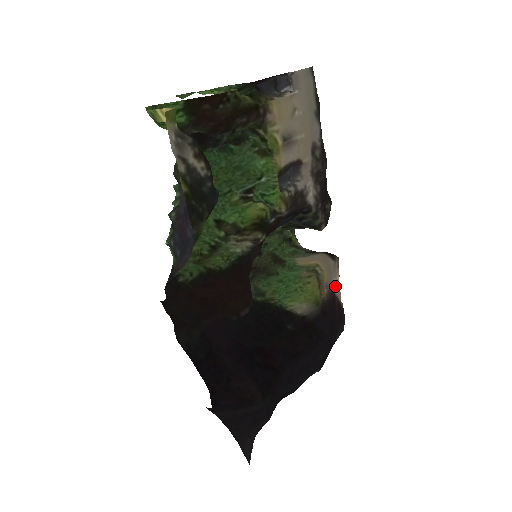
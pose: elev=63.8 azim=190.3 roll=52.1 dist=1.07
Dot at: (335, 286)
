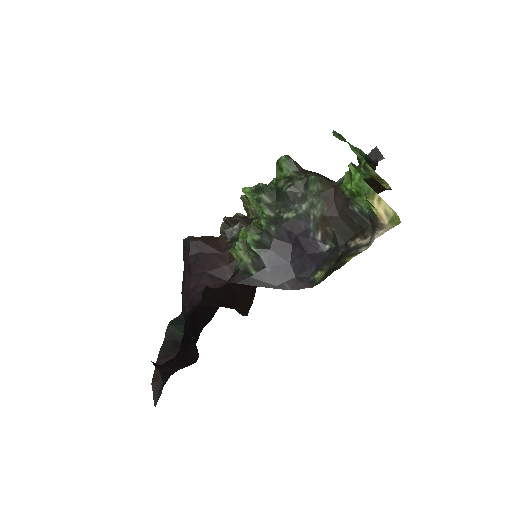
Dot at: occluded
